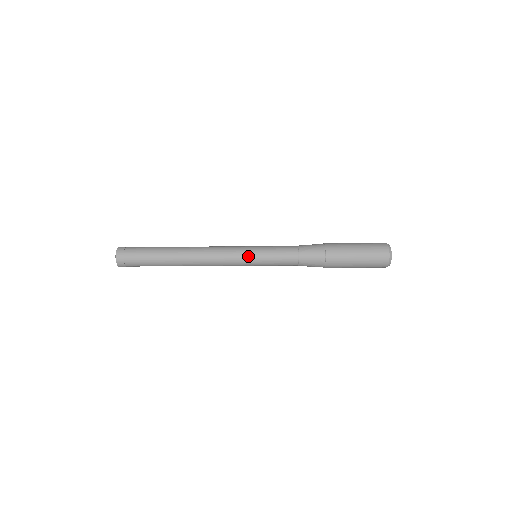
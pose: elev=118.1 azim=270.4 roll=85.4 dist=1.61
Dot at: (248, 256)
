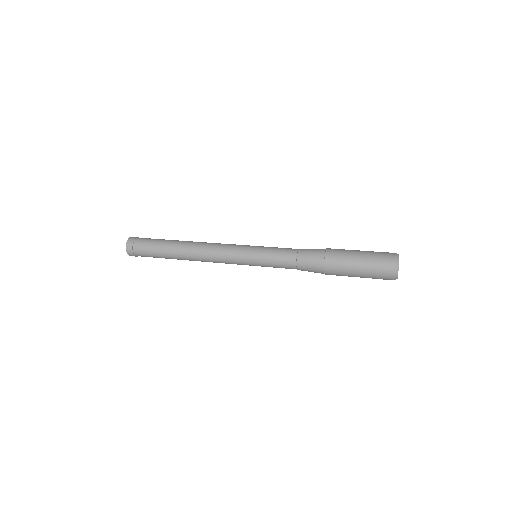
Dot at: (249, 245)
